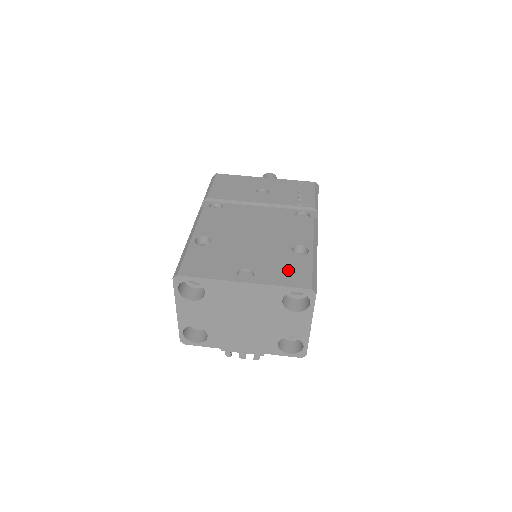
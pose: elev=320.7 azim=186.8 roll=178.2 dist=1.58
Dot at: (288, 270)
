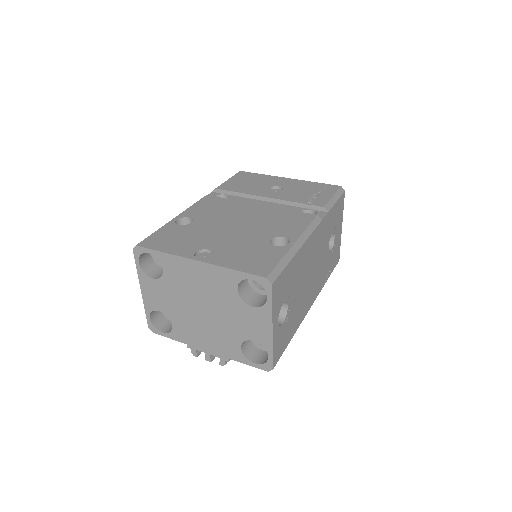
Dot at: (252, 257)
